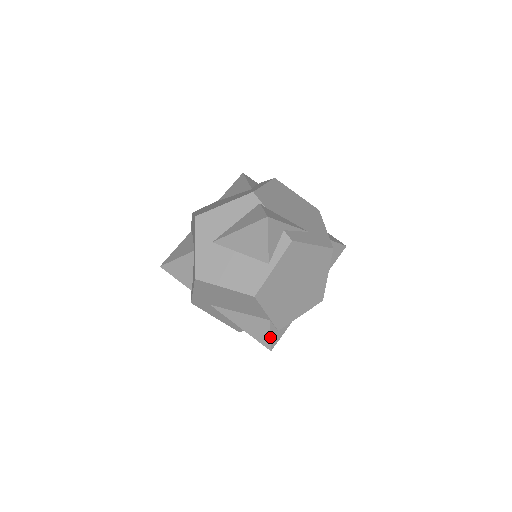
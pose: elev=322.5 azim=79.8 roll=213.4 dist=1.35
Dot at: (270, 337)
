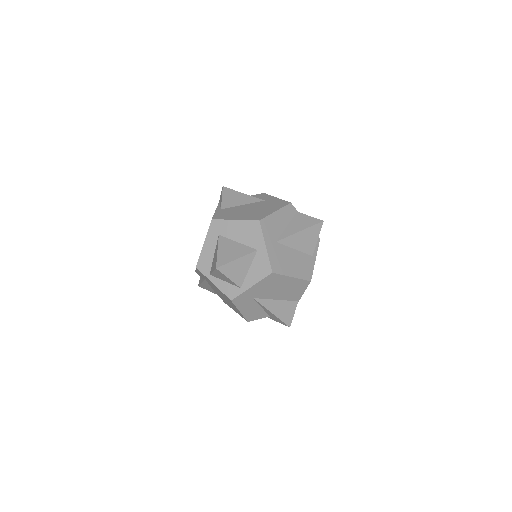
Dot at: (293, 316)
